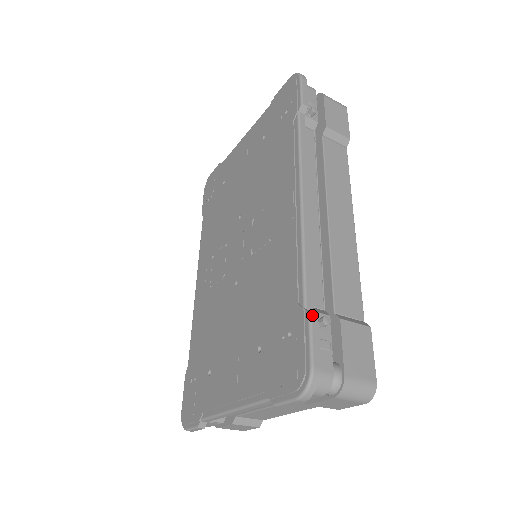
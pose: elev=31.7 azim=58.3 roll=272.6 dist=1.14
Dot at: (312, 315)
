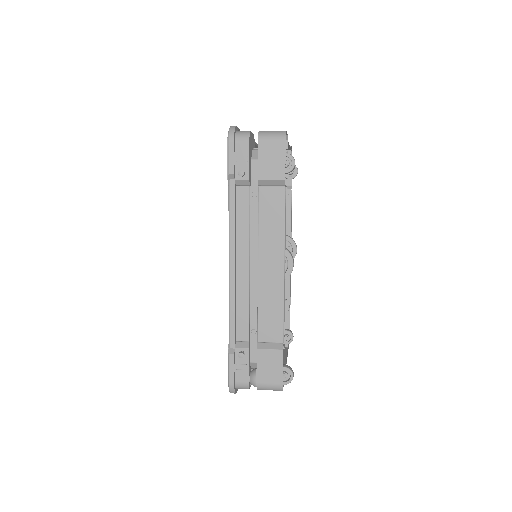
Dot at: (230, 355)
